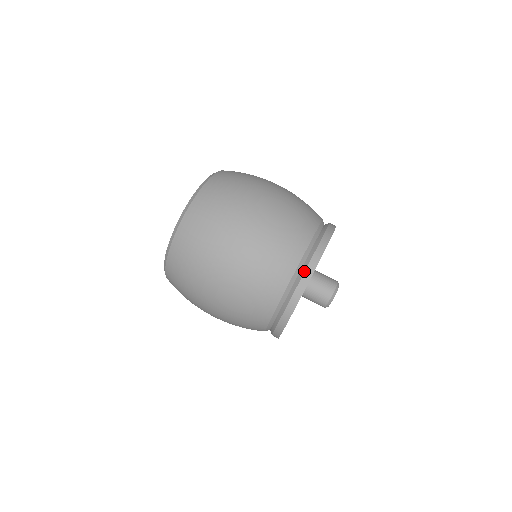
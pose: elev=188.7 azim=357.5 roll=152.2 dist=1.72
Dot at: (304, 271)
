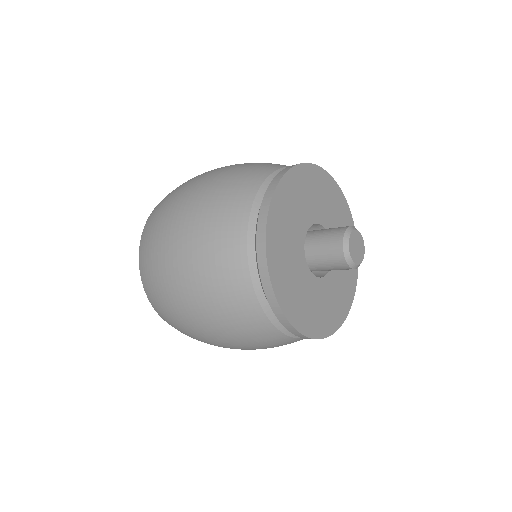
Dot at: (256, 257)
